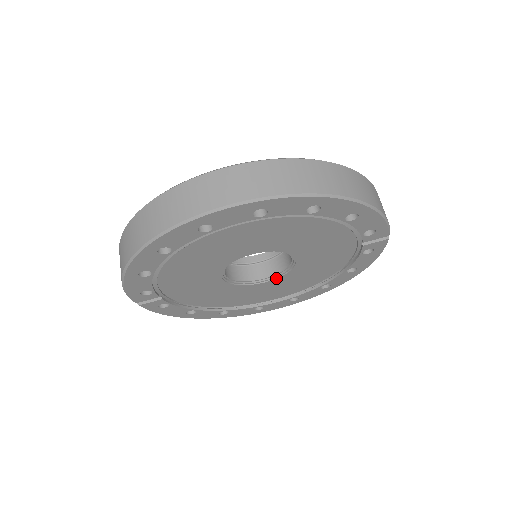
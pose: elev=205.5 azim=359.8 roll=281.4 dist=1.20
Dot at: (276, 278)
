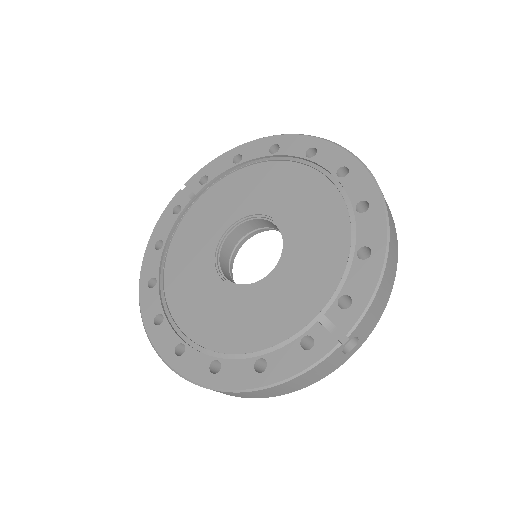
Dot at: (231, 285)
